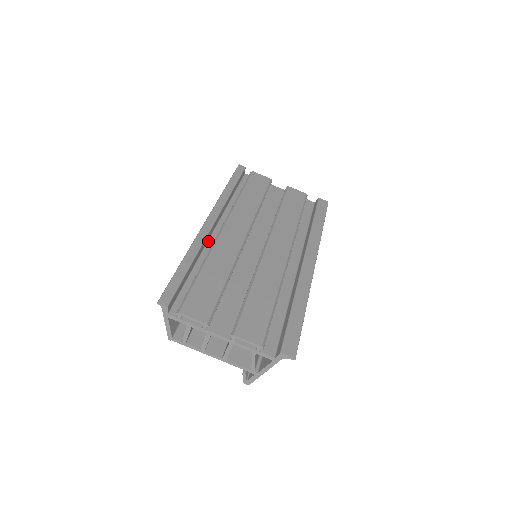
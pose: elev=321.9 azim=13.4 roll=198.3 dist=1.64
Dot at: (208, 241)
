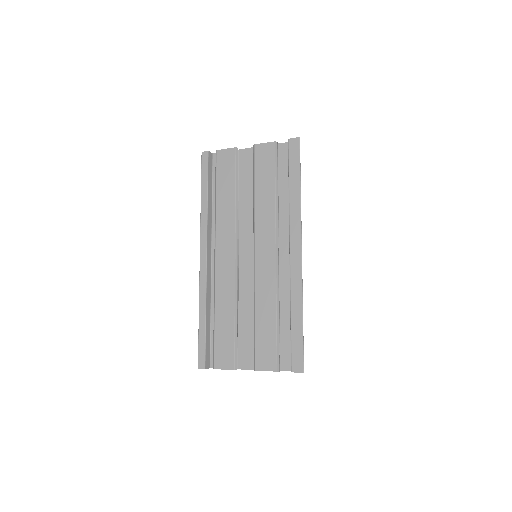
Dot at: (211, 276)
